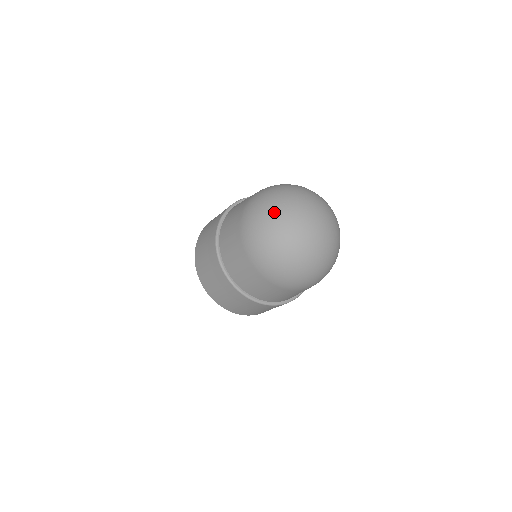
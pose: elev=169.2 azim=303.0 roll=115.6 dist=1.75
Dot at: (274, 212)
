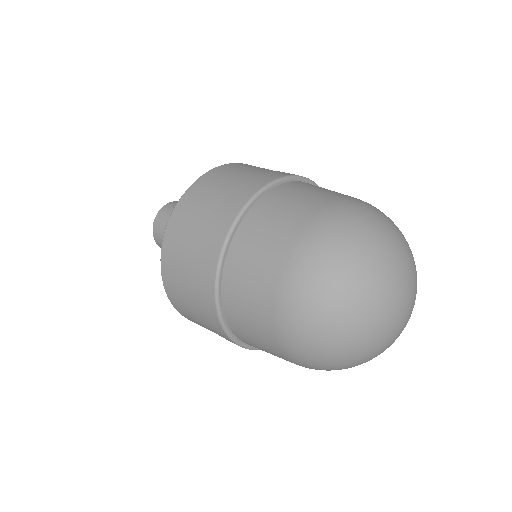
Dot at: (351, 297)
